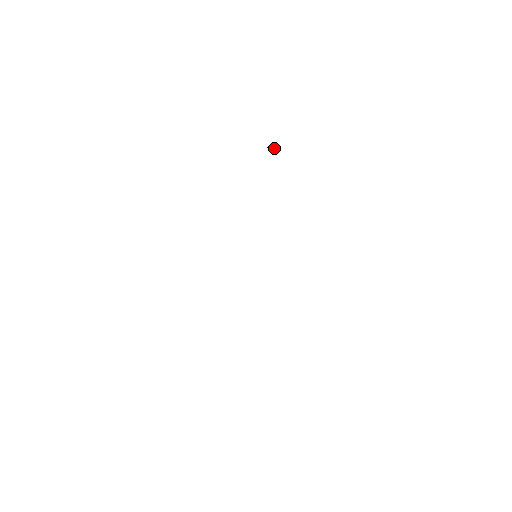
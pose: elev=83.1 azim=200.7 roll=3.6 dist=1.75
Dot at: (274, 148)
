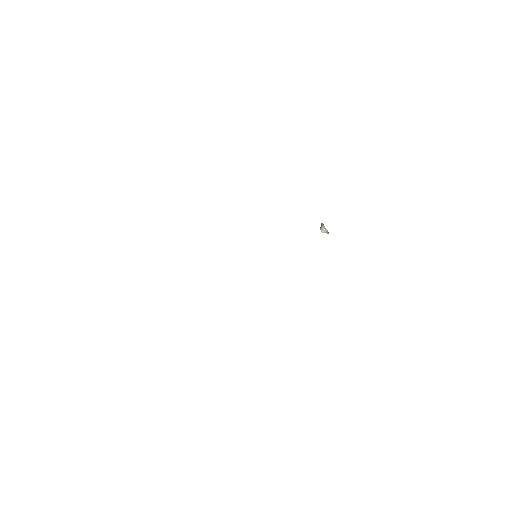
Dot at: (325, 230)
